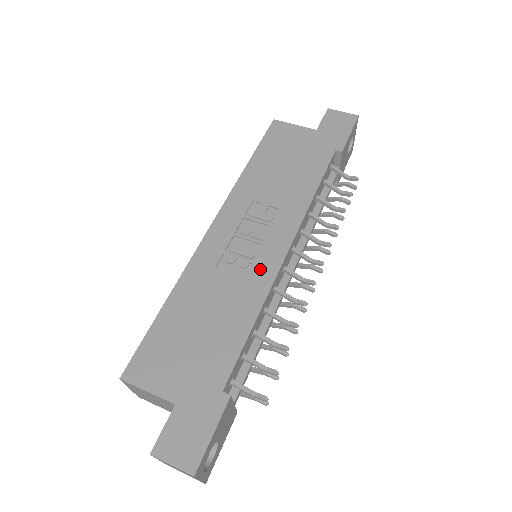
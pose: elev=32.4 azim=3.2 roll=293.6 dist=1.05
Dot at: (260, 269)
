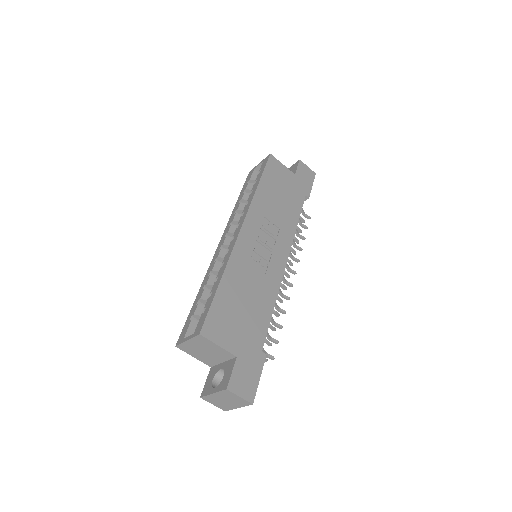
Dot at: (273, 270)
